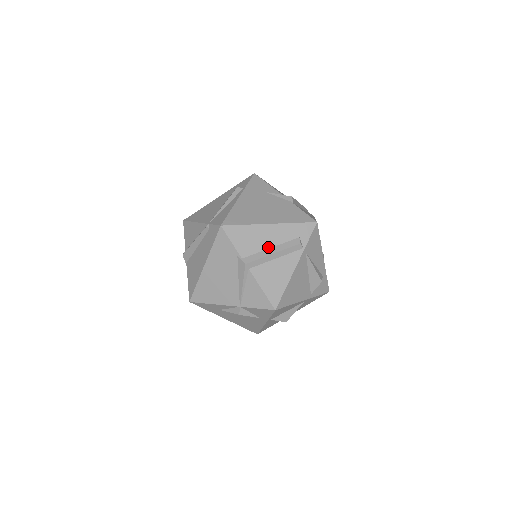
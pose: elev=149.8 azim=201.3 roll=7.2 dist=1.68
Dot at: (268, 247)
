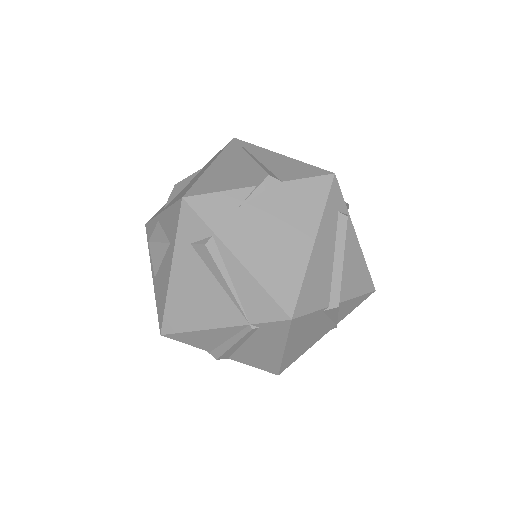
Dot at: (332, 263)
